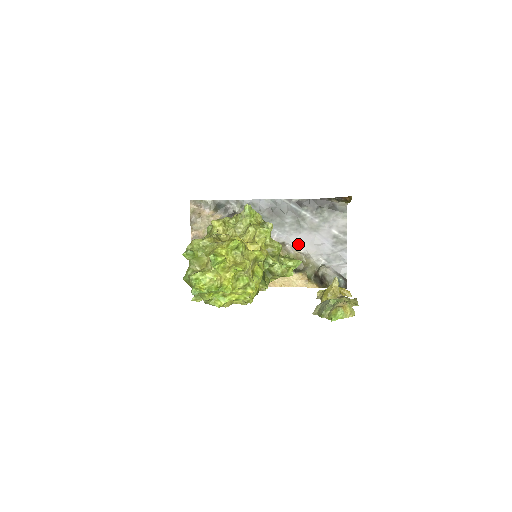
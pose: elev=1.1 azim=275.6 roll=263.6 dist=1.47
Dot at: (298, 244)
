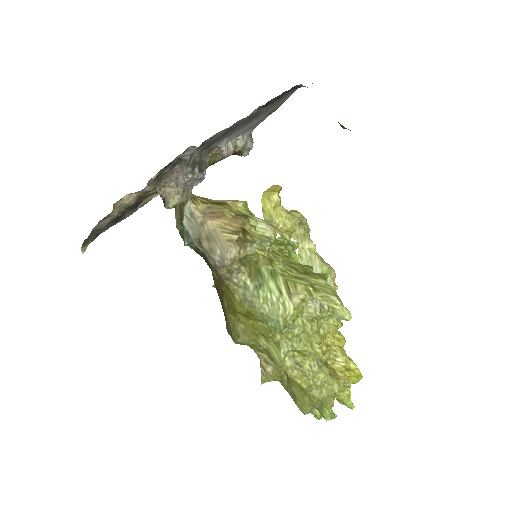
Dot at: occluded
